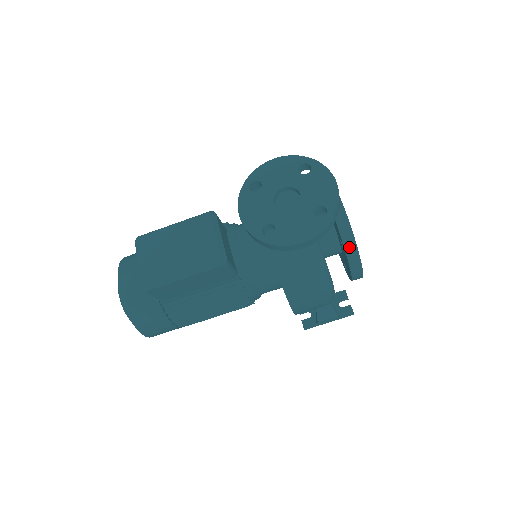
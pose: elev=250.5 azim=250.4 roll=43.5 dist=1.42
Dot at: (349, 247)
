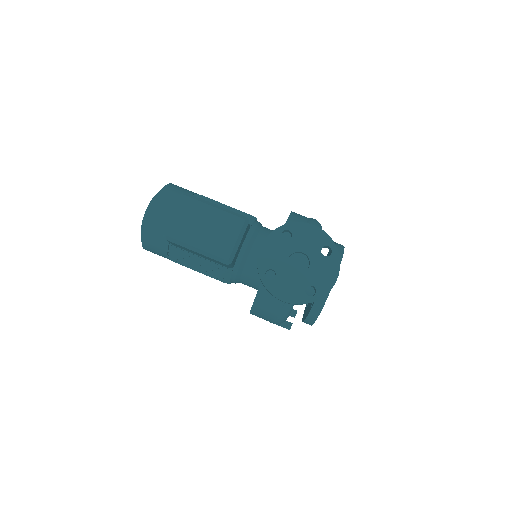
Dot at: (314, 311)
